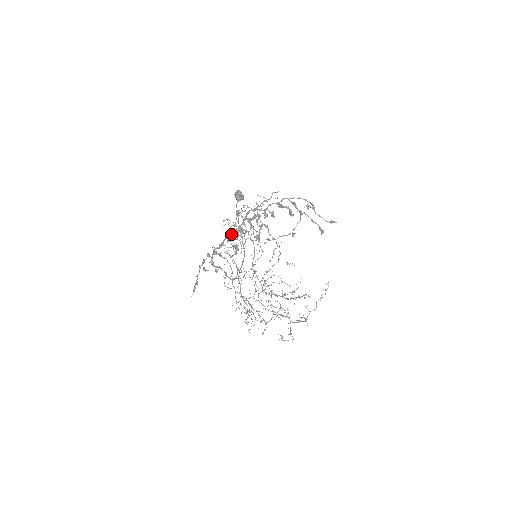
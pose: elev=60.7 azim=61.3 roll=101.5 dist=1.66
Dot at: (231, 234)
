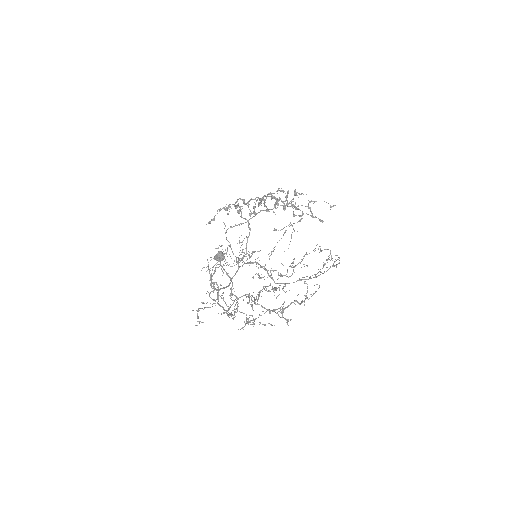
Dot at: (252, 199)
